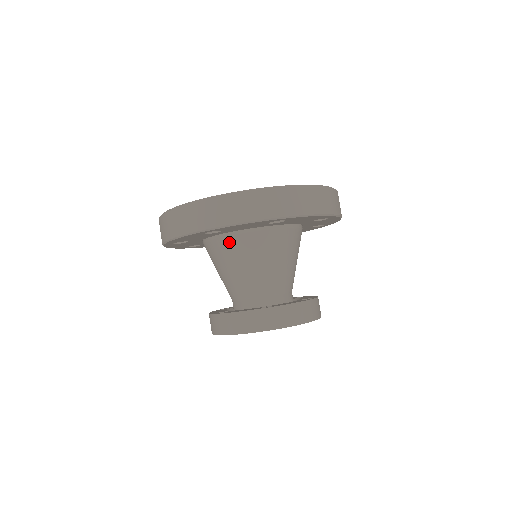
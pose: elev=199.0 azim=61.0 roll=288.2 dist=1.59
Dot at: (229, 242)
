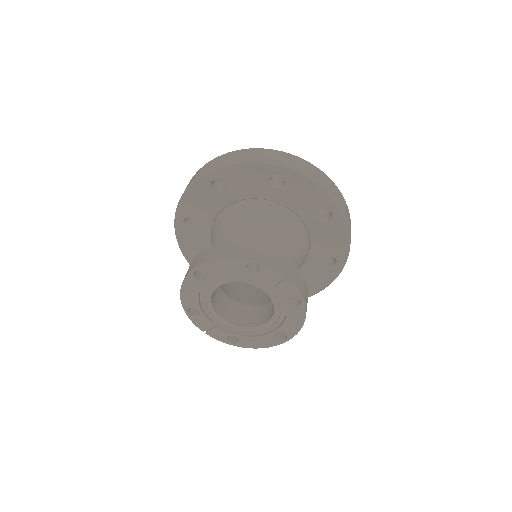
Dot at: (212, 234)
